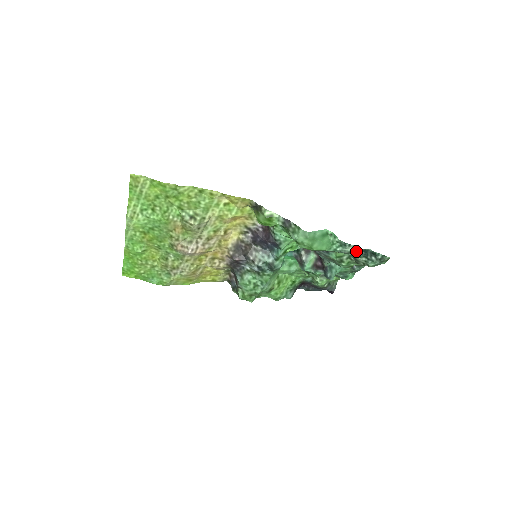
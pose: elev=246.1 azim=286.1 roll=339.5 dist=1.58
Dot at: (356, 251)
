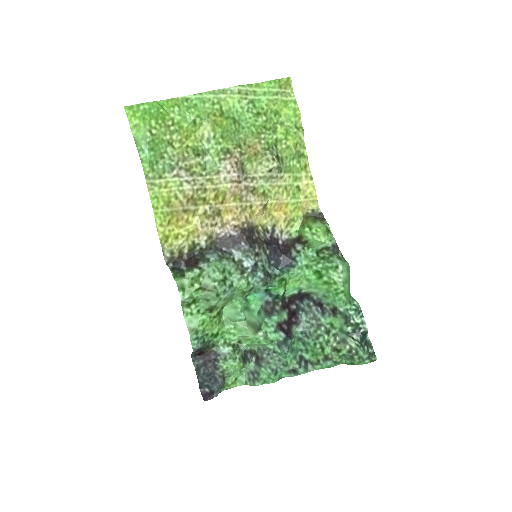
Dot at: (359, 328)
